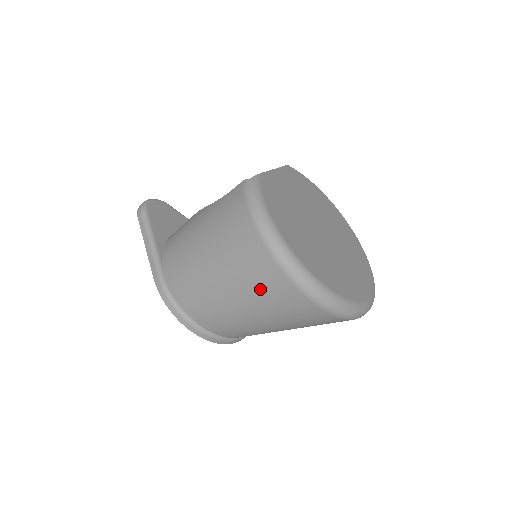
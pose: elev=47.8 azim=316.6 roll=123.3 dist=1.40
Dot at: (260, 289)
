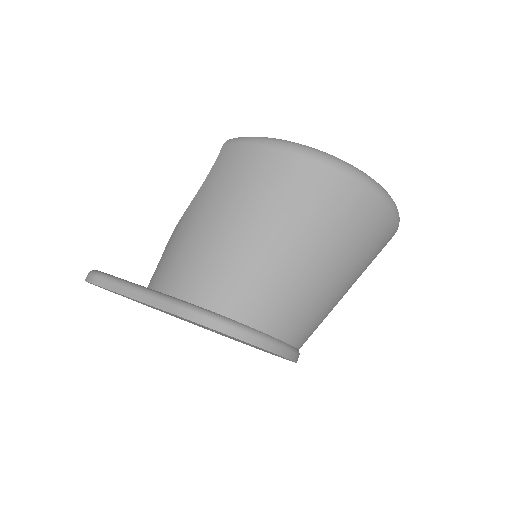
Dot at: (318, 209)
